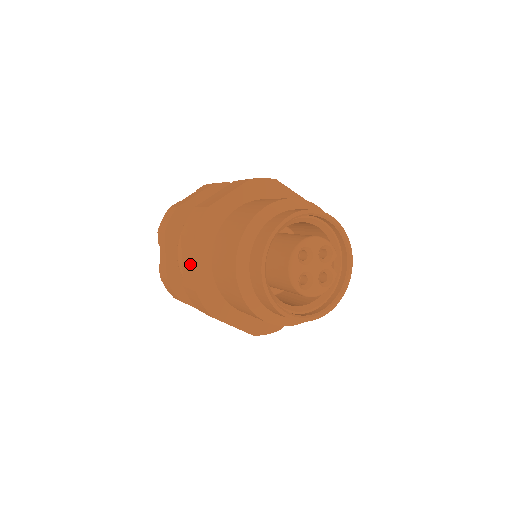
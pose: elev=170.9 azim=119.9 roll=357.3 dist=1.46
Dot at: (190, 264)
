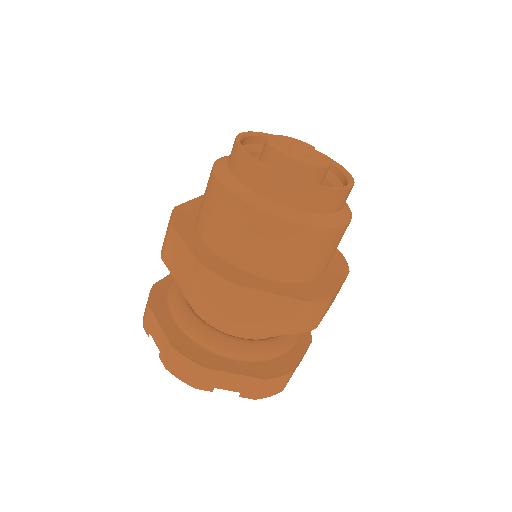
Dot at: (181, 256)
